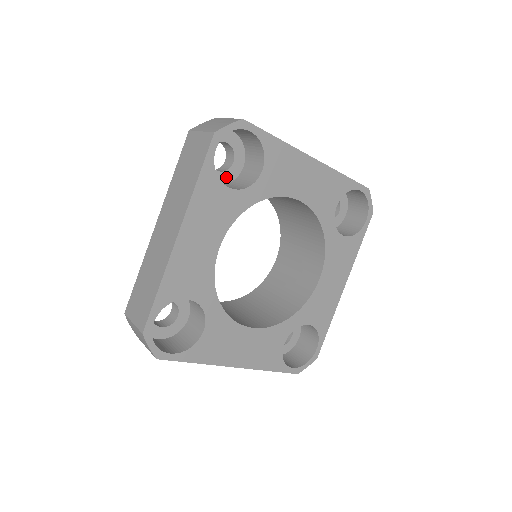
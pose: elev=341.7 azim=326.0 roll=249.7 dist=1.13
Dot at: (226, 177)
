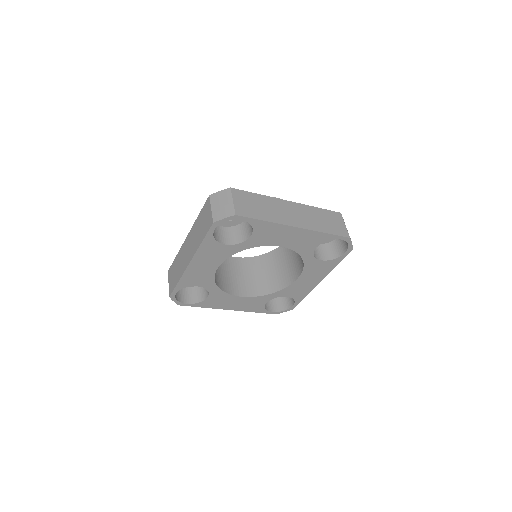
Dot at: (233, 223)
